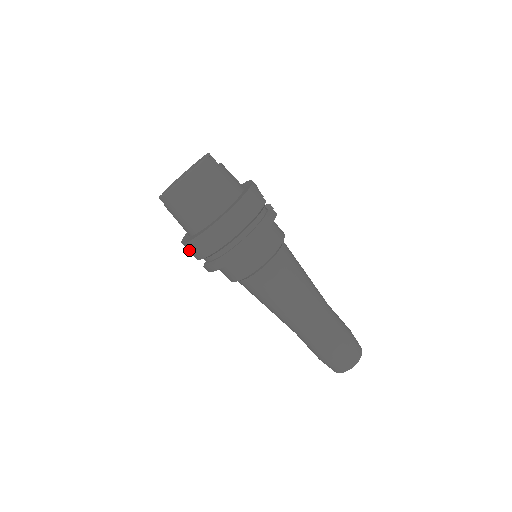
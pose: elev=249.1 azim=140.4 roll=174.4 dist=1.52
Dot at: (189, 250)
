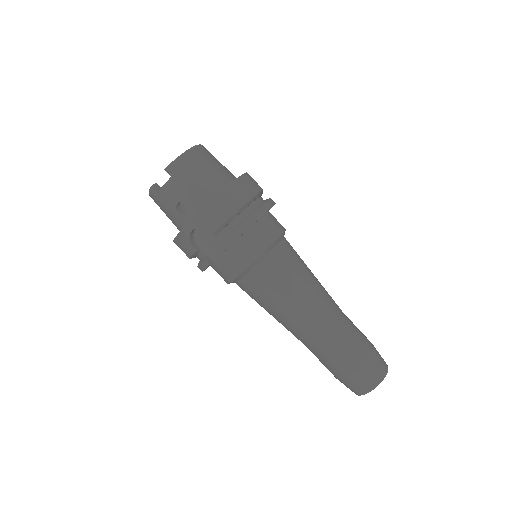
Dot at: (208, 216)
